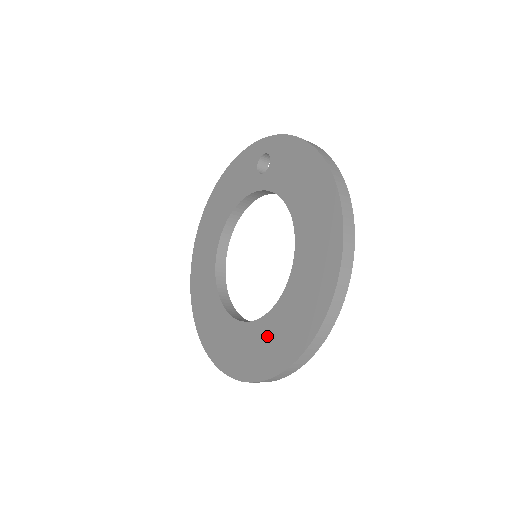
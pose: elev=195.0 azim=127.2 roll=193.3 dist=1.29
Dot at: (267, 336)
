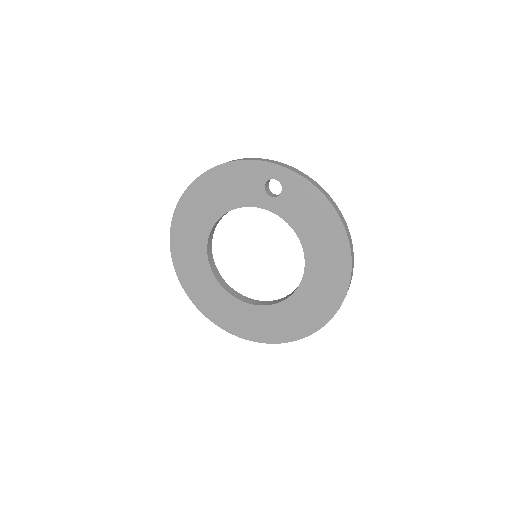
Dot at: (271, 319)
